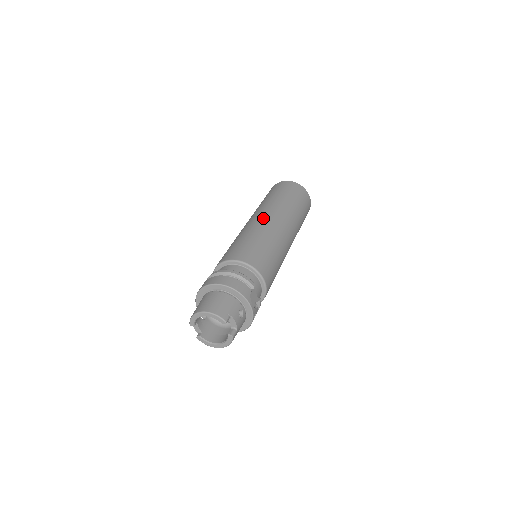
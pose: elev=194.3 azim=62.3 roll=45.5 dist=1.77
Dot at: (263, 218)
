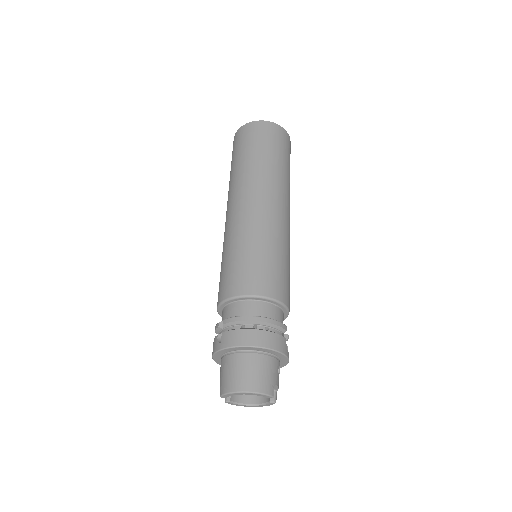
Dot at: (261, 205)
